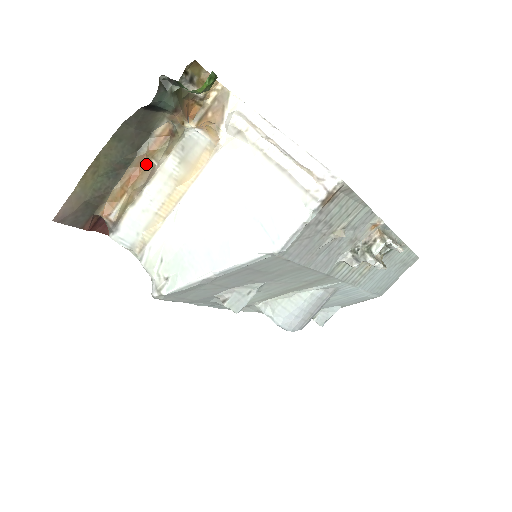
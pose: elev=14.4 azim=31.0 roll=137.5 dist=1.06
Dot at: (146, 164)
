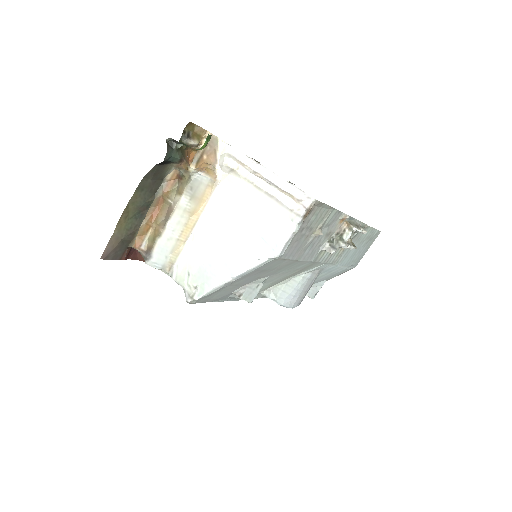
Dot at: (163, 203)
